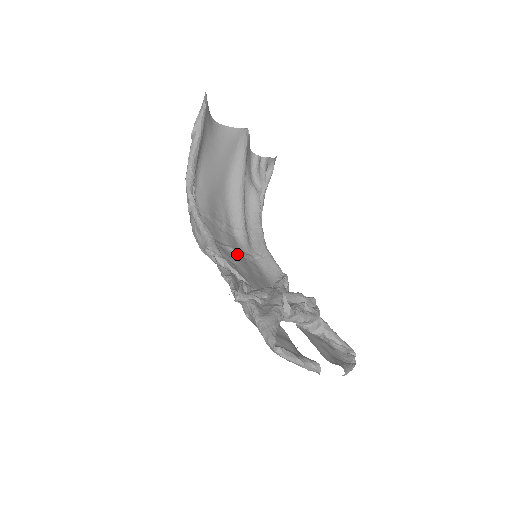
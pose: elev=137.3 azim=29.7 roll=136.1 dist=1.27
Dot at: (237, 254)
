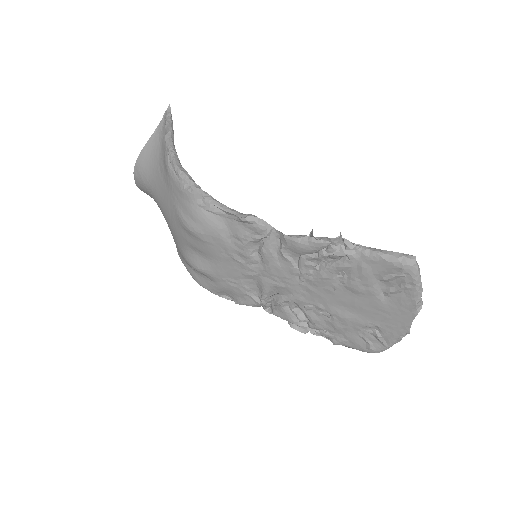
Dot at: (221, 263)
